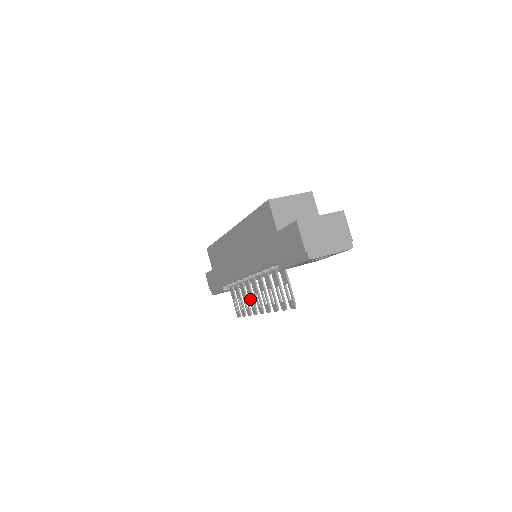
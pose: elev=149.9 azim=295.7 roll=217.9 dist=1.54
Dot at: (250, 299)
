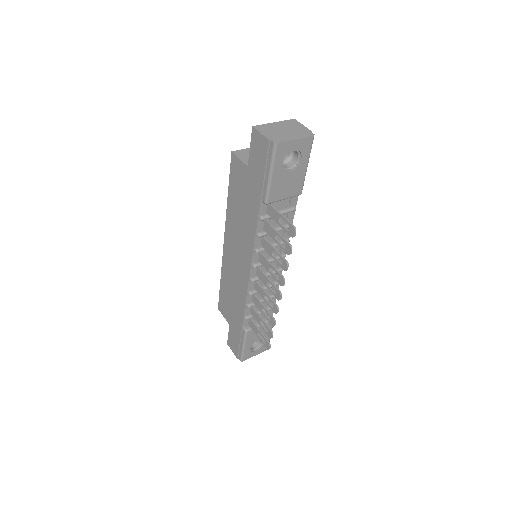
Dot at: (267, 301)
